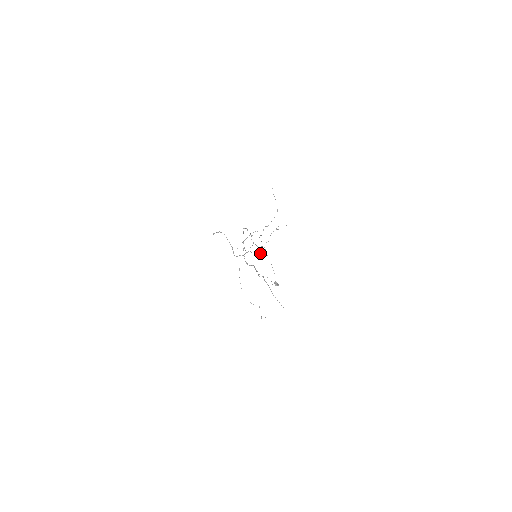
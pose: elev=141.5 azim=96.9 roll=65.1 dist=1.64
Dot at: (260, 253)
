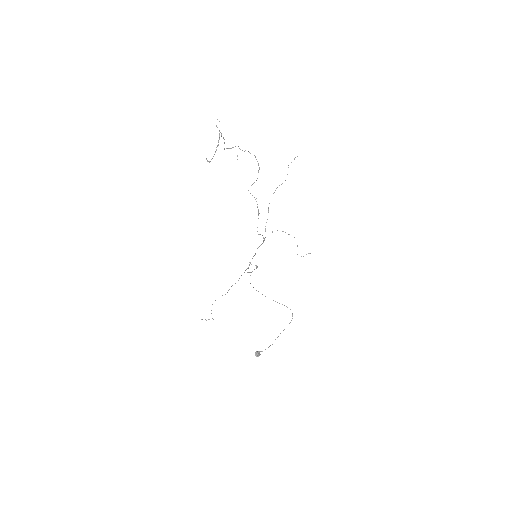
Dot at: occluded
